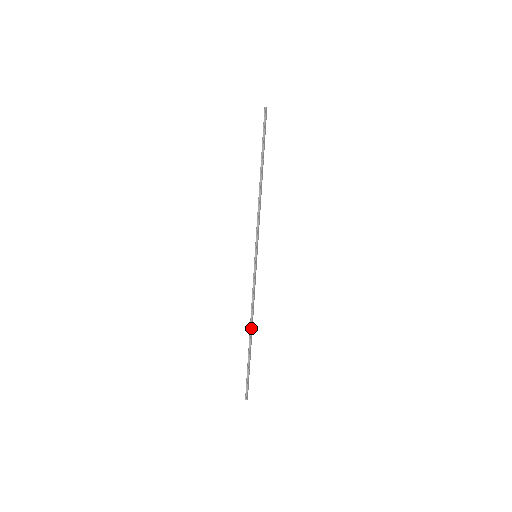
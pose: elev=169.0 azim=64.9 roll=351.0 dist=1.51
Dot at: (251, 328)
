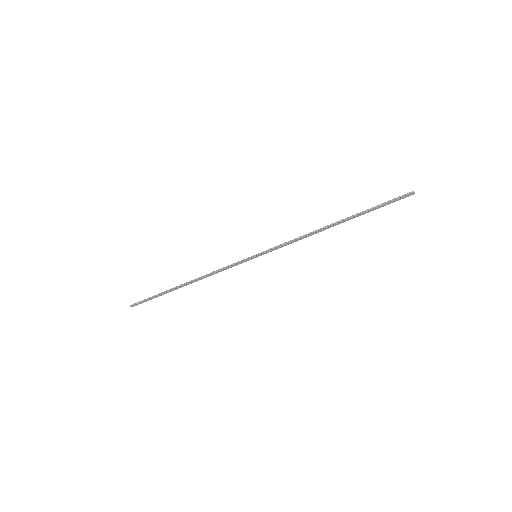
Dot at: (190, 282)
